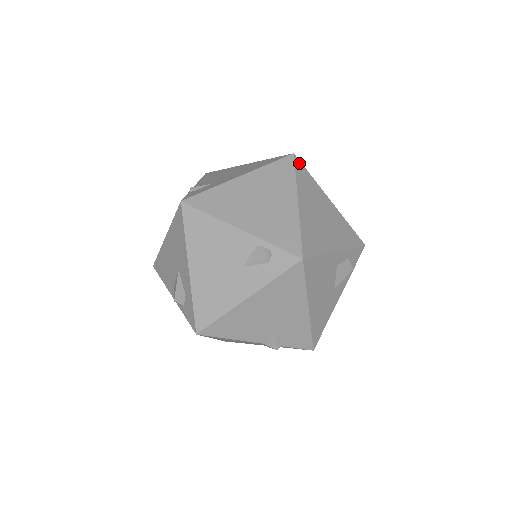
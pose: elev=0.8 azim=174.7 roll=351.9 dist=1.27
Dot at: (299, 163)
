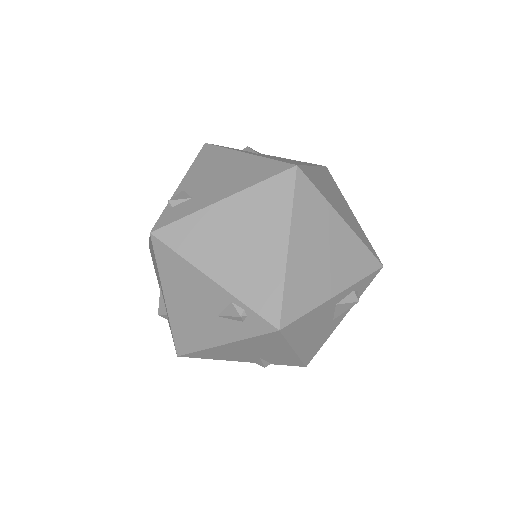
Dot at: (303, 179)
